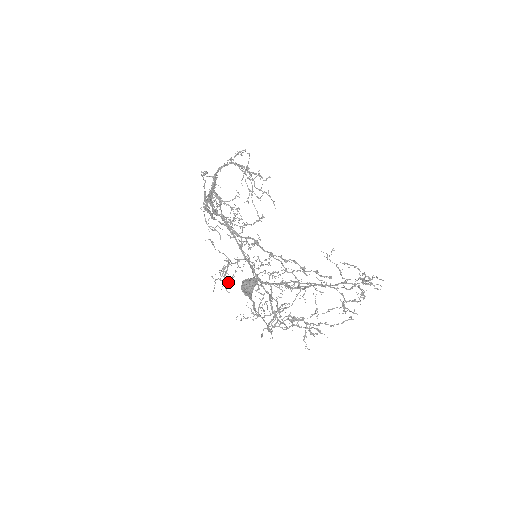
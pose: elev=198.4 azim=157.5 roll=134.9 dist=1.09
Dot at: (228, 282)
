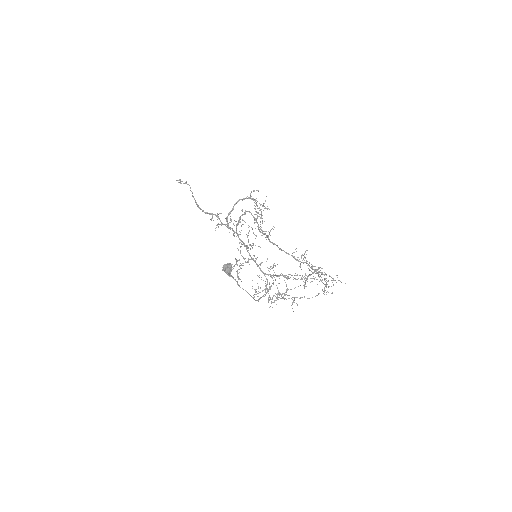
Dot at: (231, 271)
